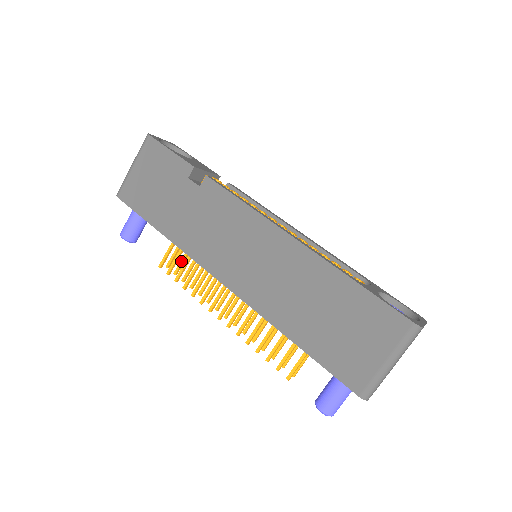
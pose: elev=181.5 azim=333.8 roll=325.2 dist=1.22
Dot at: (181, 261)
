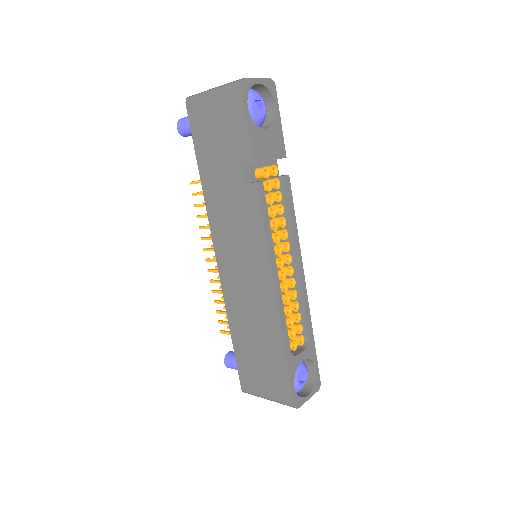
Dot at: occluded
